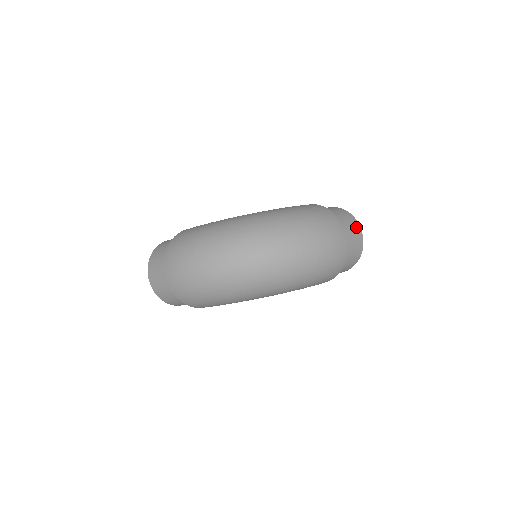
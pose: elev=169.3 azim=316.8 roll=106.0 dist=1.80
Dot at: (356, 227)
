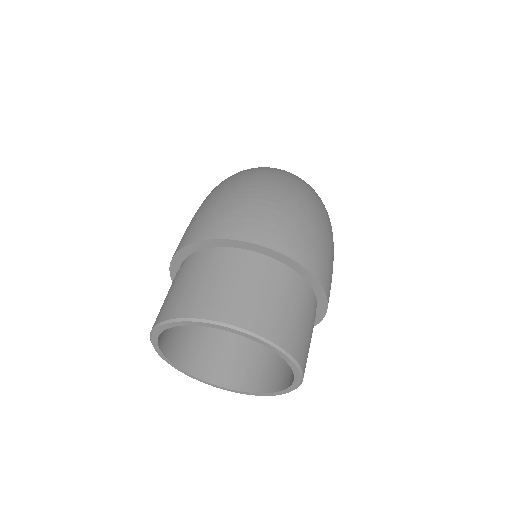
Dot at: occluded
